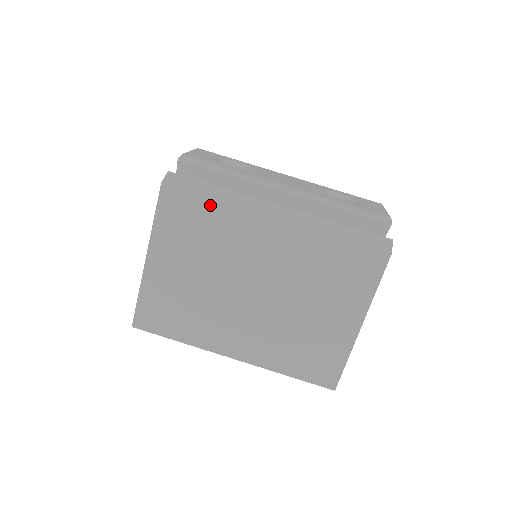
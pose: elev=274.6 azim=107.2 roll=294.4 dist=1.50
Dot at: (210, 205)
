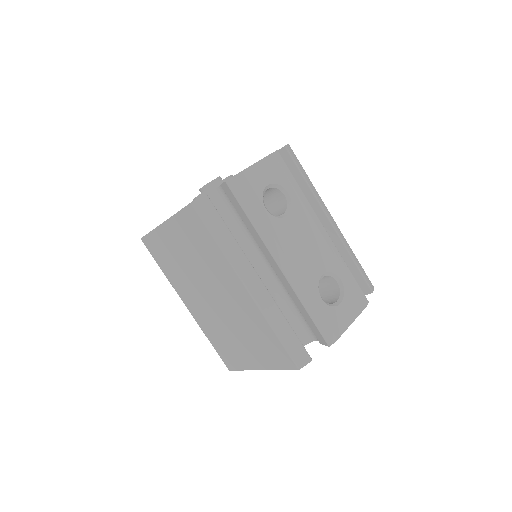
Dot at: (213, 243)
